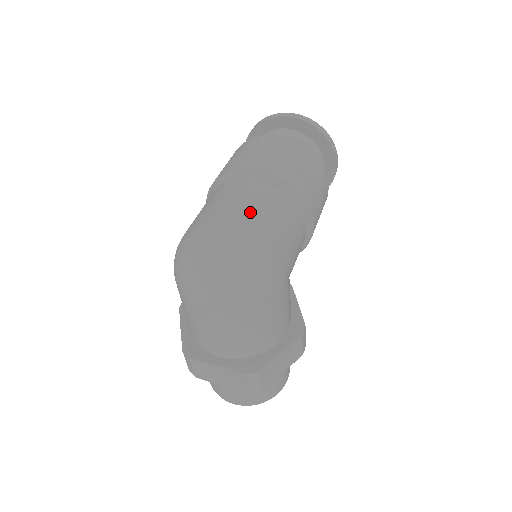
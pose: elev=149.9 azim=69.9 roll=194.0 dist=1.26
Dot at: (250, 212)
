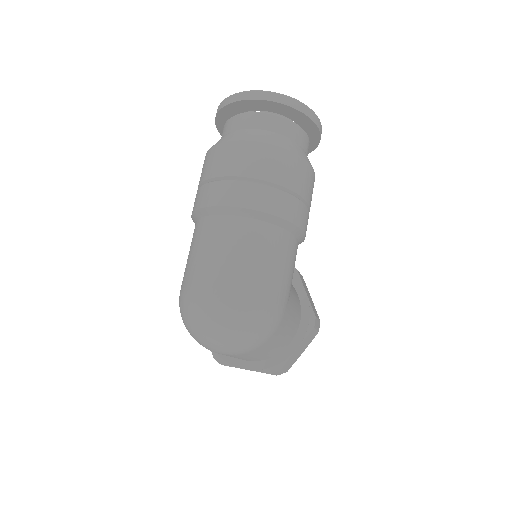
Dot at: (236, 267)
